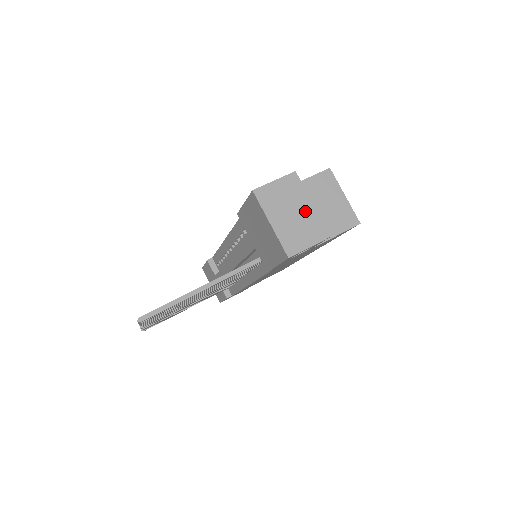
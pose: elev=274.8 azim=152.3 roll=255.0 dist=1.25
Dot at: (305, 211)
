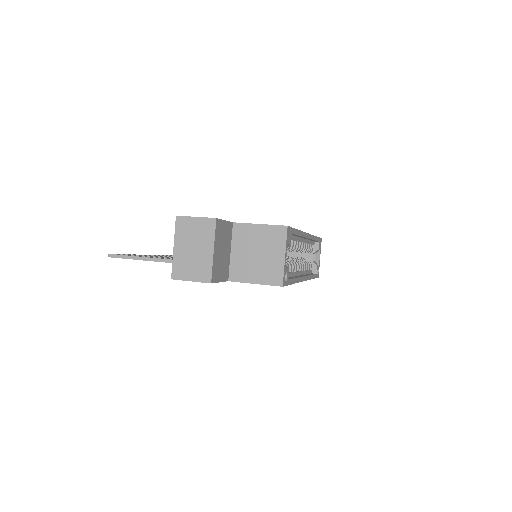
Dot at: (204, 253)
